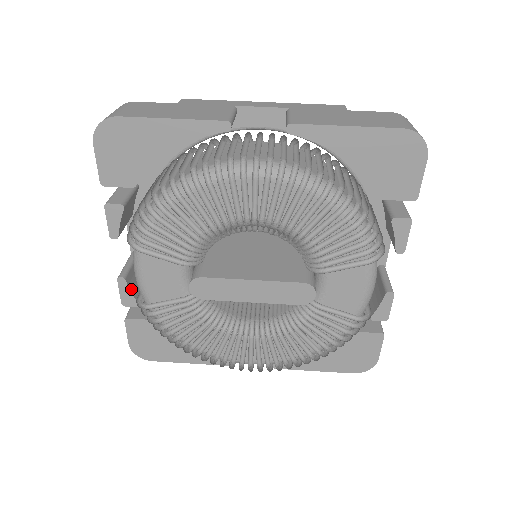
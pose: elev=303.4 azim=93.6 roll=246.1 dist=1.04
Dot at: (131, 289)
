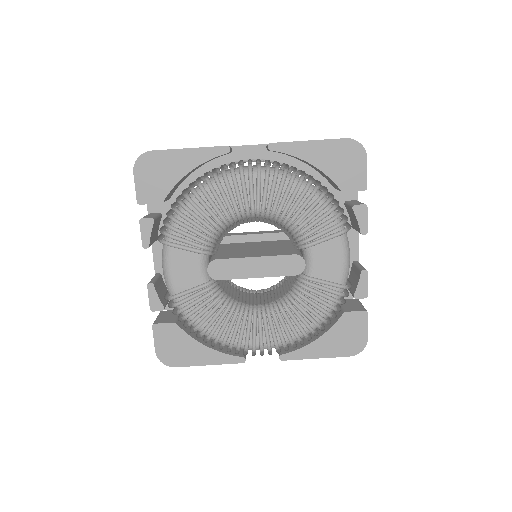
Dot at: (158, 295)
